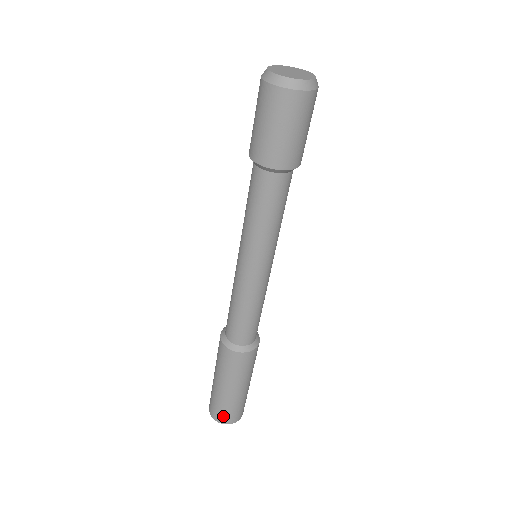
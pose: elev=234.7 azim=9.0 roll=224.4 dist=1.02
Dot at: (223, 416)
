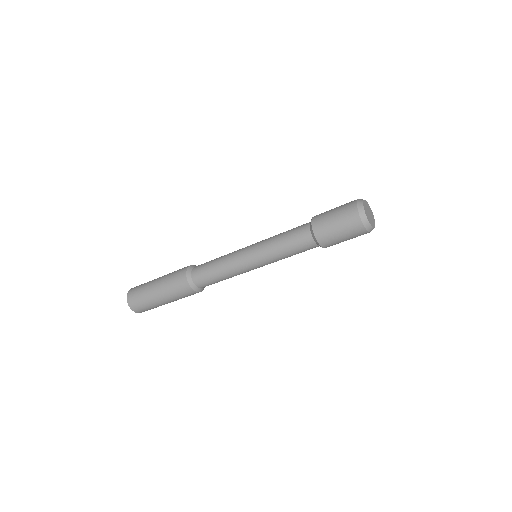
Dot at: (142, 310)
